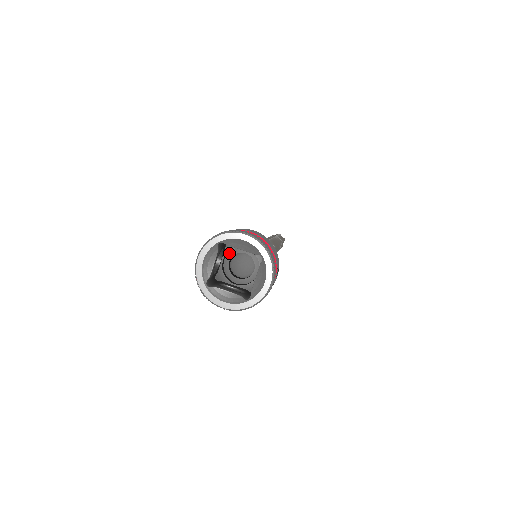
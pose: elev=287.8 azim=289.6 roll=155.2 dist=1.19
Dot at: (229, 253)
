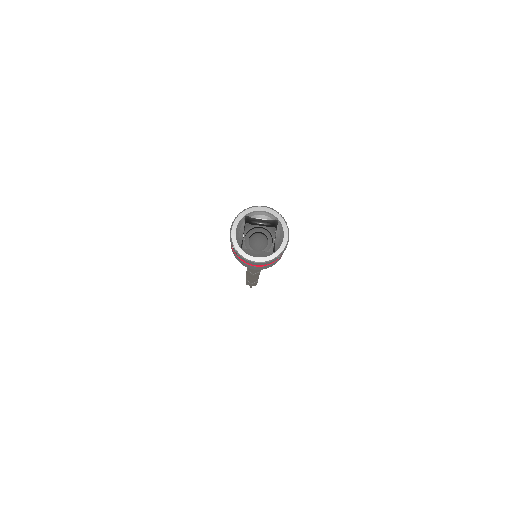
Dot at: (247, 234)
